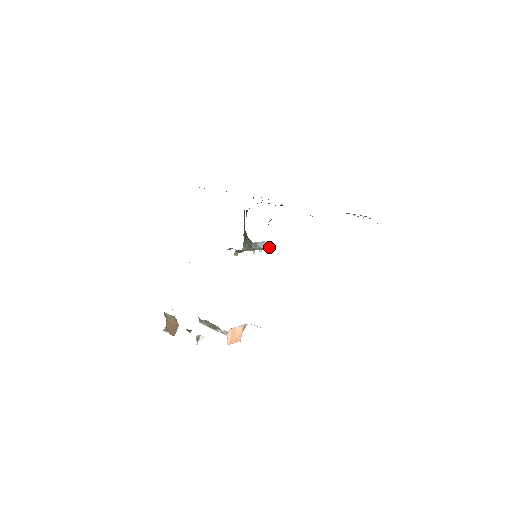
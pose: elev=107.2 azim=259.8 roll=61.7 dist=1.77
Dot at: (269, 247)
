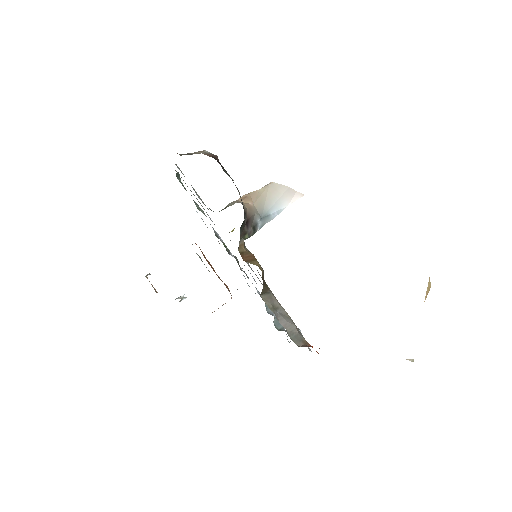
Dot at: (292, 201)
